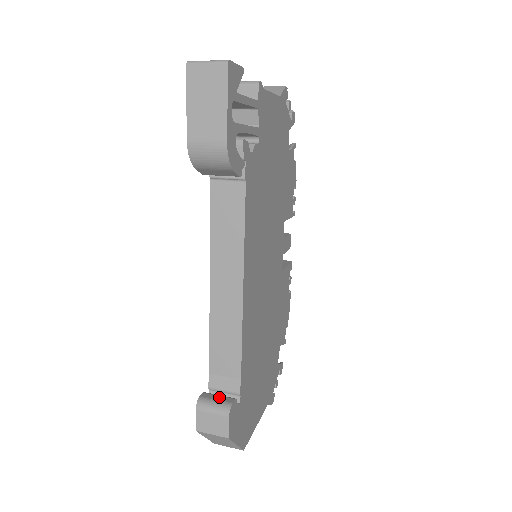
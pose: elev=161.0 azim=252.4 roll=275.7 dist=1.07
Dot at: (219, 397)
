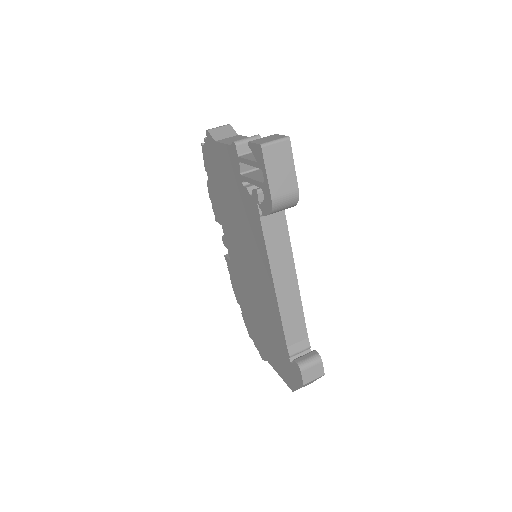
Dot at: (306, 356)
